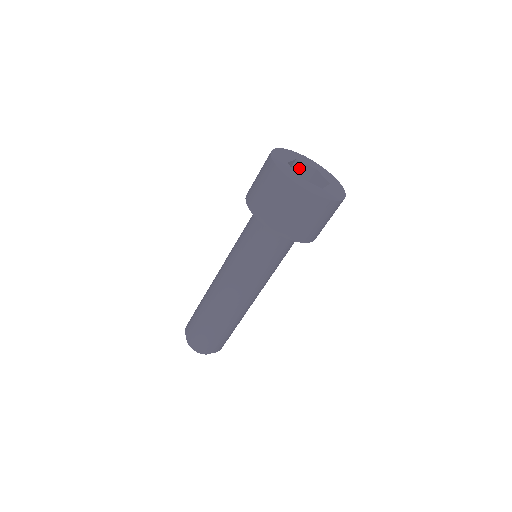
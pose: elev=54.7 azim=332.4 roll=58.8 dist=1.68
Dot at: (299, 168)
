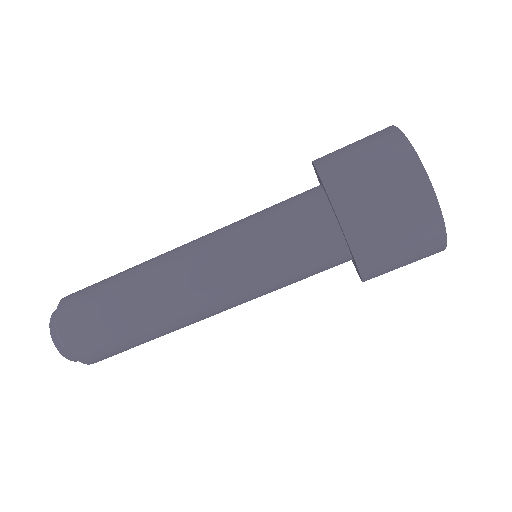
Dot at: occluded
